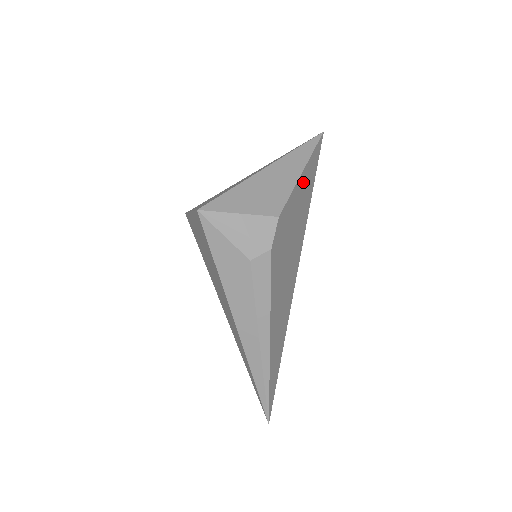
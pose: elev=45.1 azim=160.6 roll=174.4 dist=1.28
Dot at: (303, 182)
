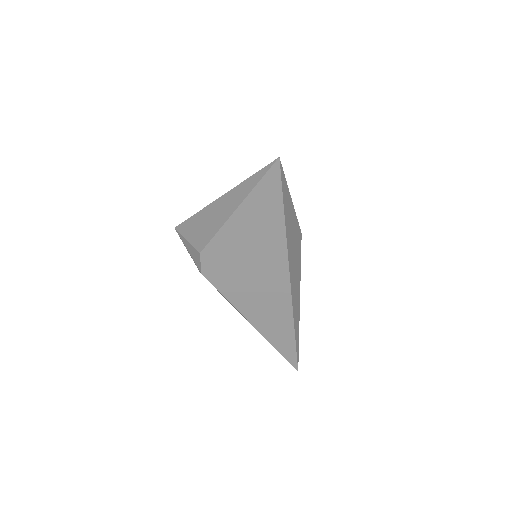
Dot at: (245, 217)
